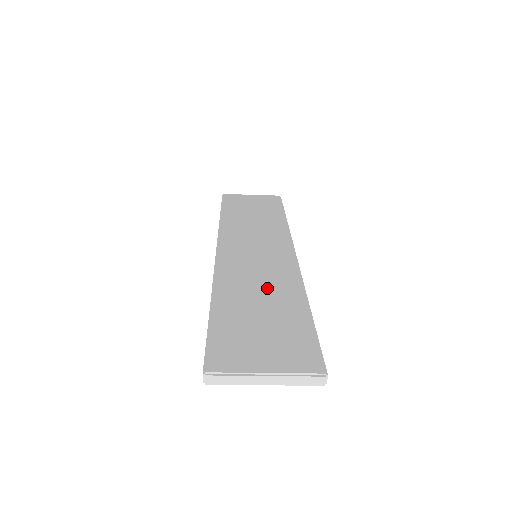
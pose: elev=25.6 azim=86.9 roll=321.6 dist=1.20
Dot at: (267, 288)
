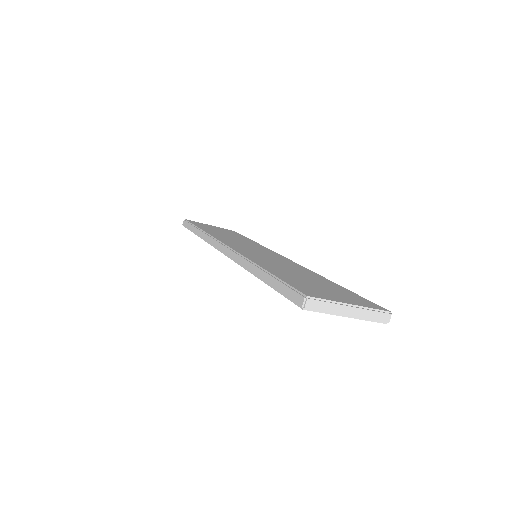
Dot at: (293, 269)
